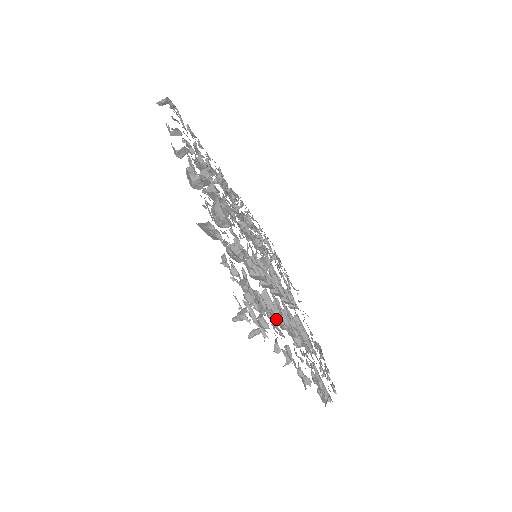
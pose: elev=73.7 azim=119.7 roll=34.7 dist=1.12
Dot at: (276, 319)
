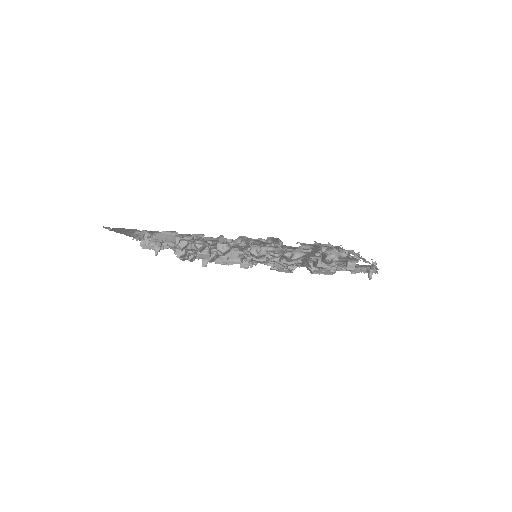
Dot at: occluded
